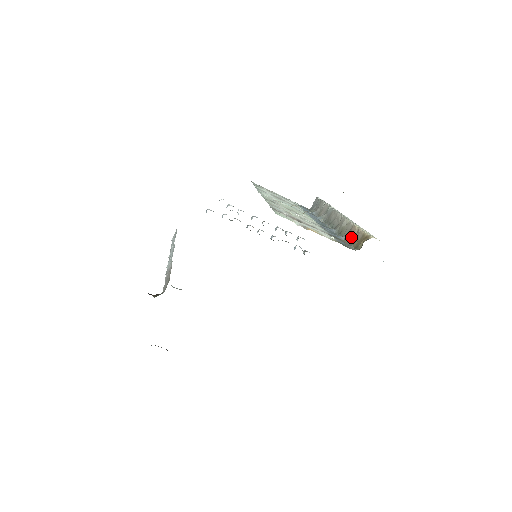
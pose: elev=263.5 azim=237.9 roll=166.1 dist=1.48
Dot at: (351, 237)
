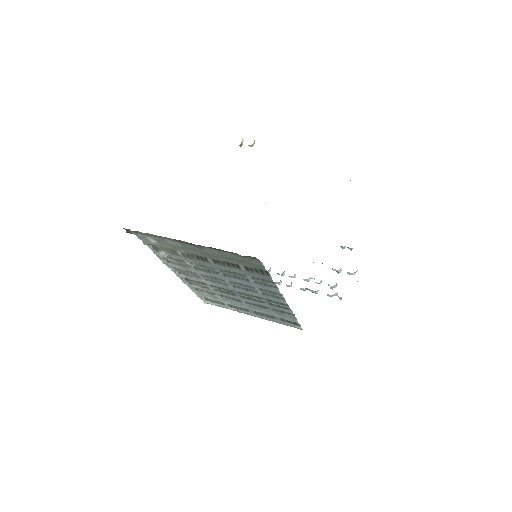
Dot at: occluded
